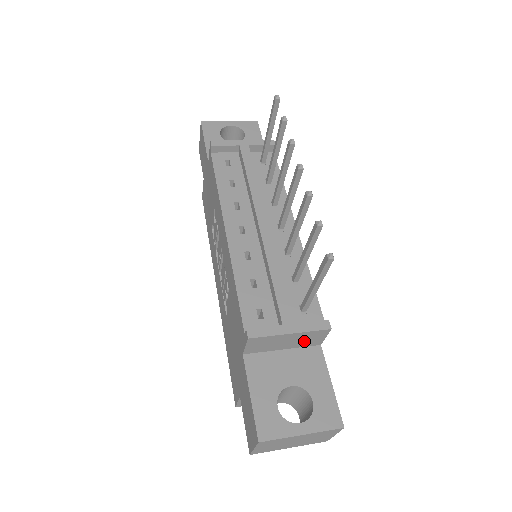
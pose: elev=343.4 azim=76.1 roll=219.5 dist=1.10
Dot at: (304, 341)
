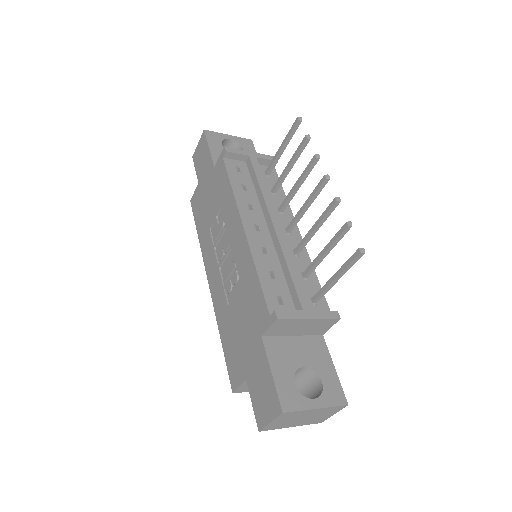
Dot at: (314, 329)
